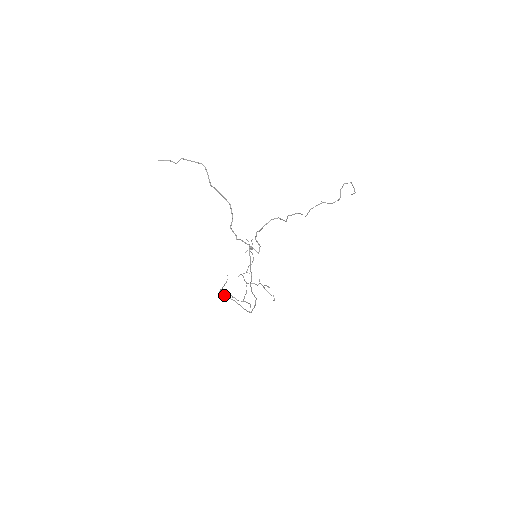
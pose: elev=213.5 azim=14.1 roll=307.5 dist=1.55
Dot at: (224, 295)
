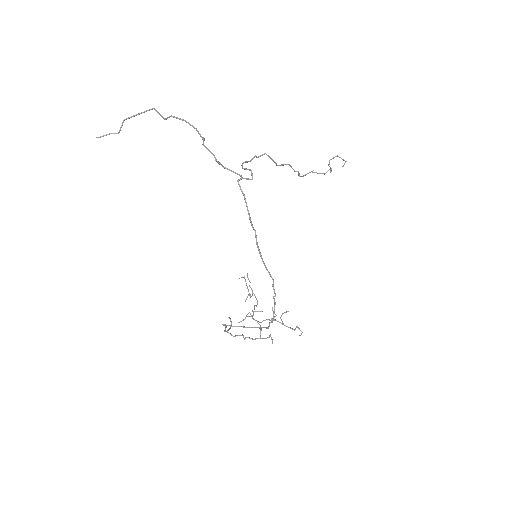
Dot at: occluded
